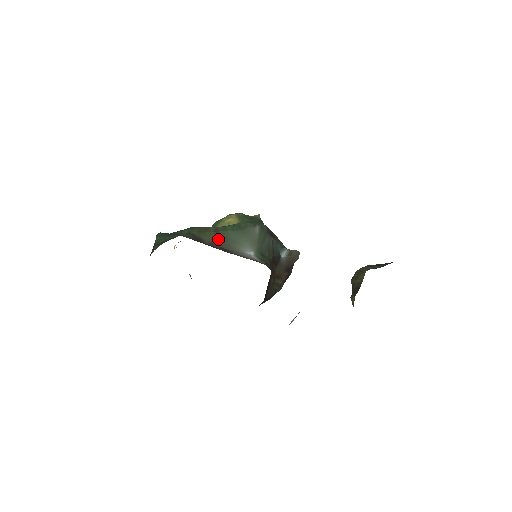
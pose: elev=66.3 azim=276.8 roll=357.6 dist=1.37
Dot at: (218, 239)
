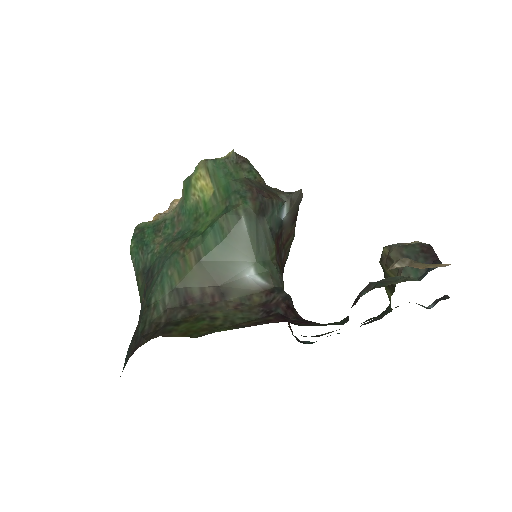
Dot at: (206, 274)
